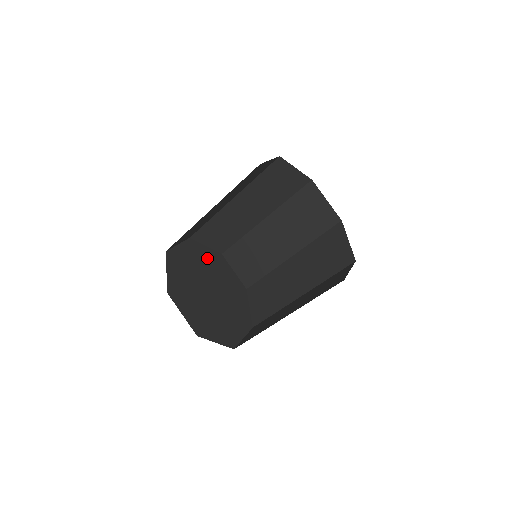
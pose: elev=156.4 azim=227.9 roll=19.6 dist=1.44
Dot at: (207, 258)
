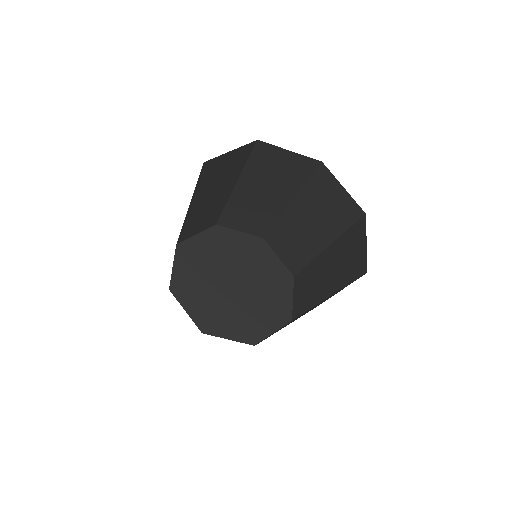
Dot at: (207, 248)
